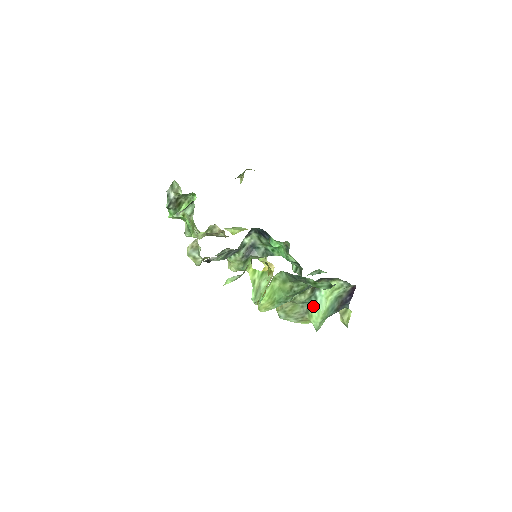
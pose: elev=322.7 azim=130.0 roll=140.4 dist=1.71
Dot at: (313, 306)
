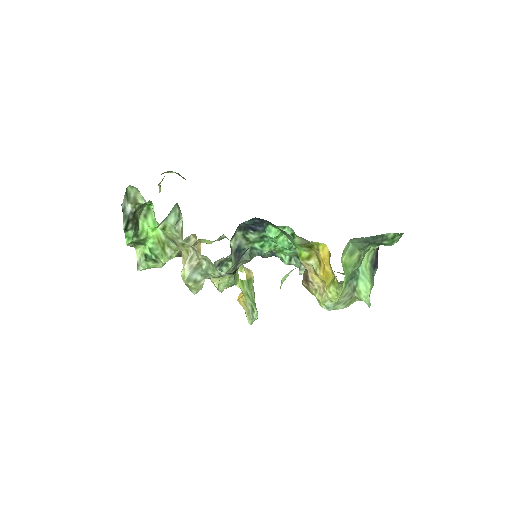
Dot at: (358, 280)
